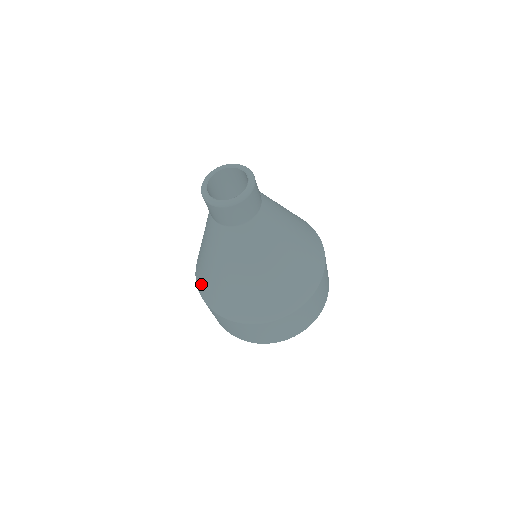
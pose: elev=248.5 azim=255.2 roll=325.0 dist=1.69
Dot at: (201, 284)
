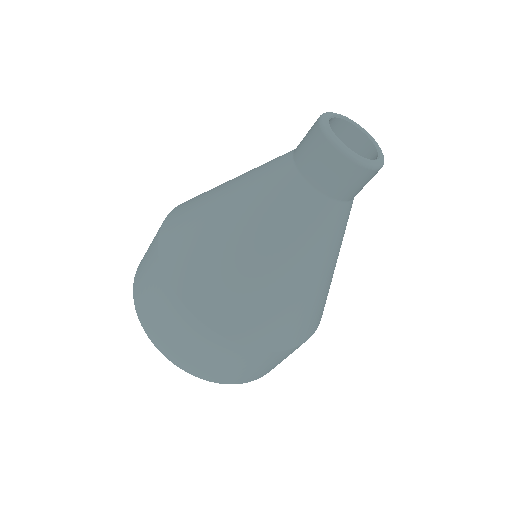
Dot at: (176, 233)
